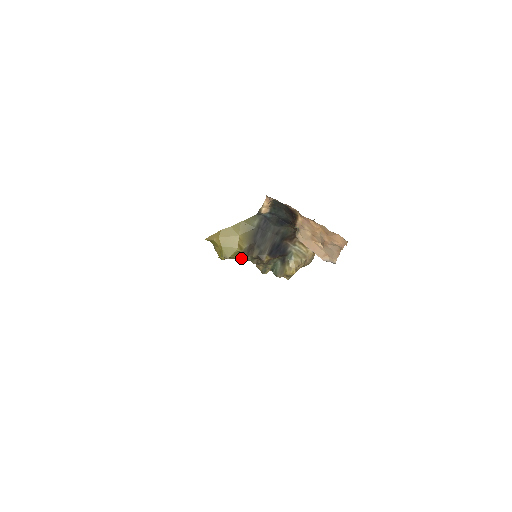
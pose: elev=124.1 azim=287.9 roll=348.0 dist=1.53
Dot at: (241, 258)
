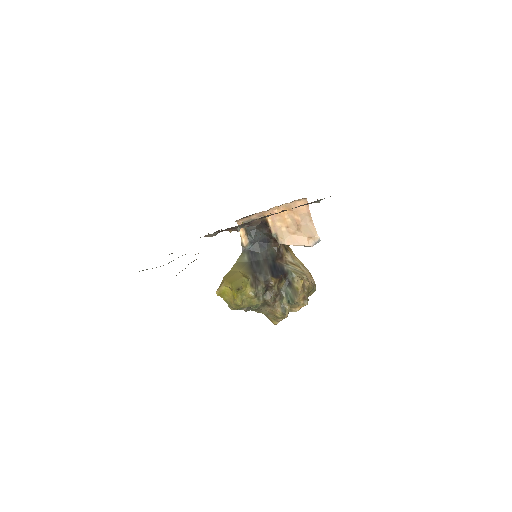
Dot at: (253, 291)
